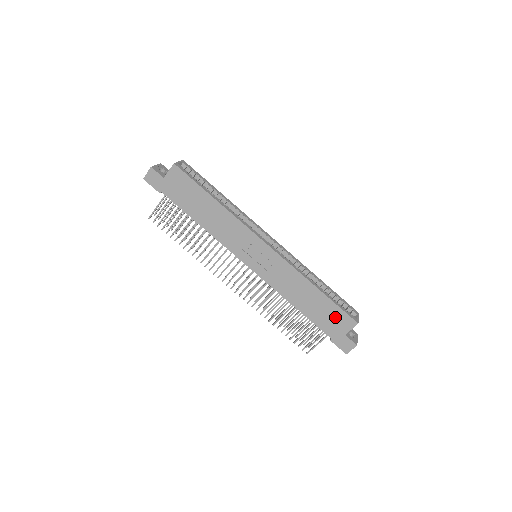
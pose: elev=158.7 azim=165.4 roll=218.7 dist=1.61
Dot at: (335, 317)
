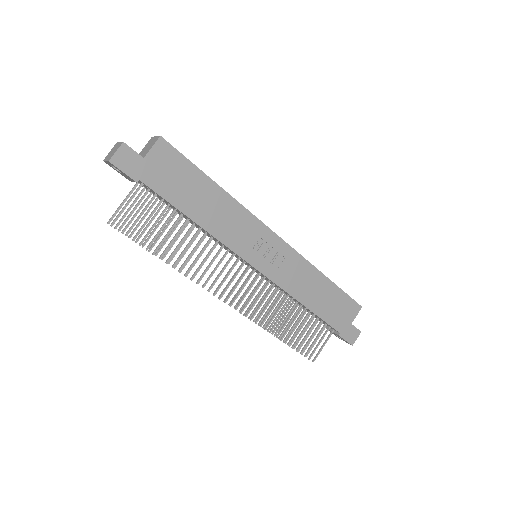
Dot at: (343, 306)
